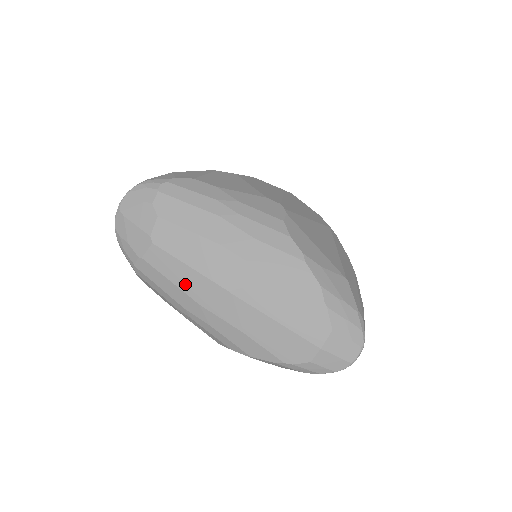
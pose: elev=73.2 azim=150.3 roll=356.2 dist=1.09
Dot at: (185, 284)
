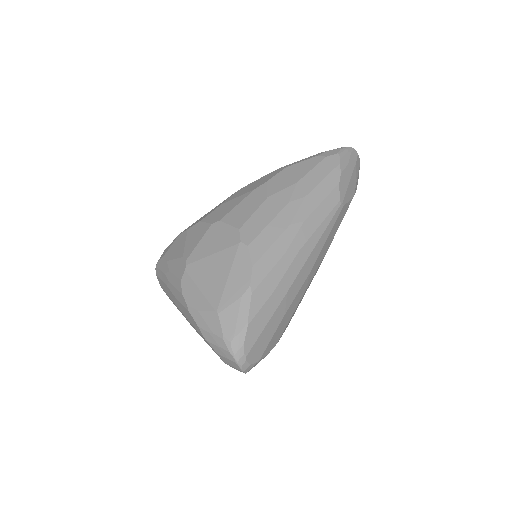
Dot at: occluded
